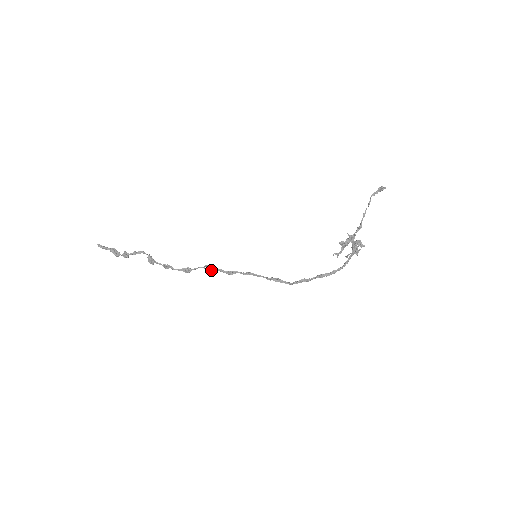
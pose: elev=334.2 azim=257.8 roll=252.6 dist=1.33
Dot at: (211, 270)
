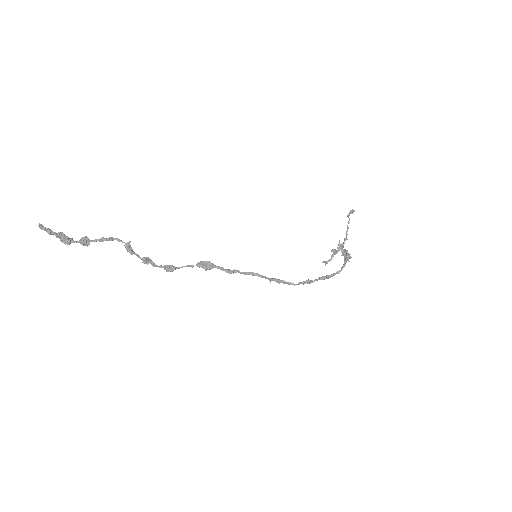
Dot at: (206, 267)
